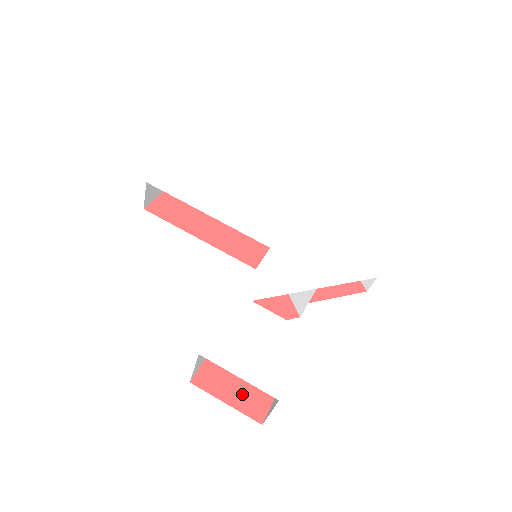
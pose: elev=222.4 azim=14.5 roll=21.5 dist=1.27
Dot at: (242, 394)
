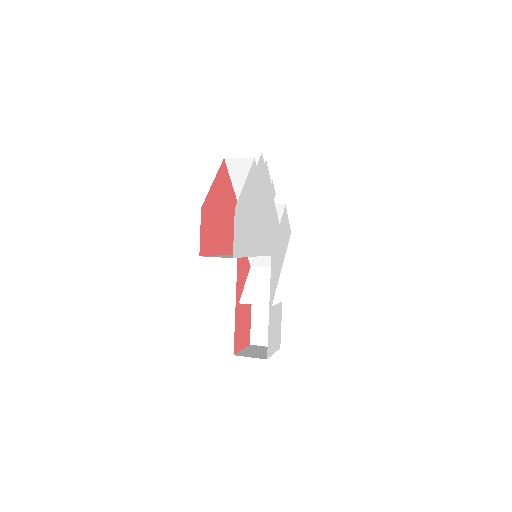
Dot at: (245, 338)
